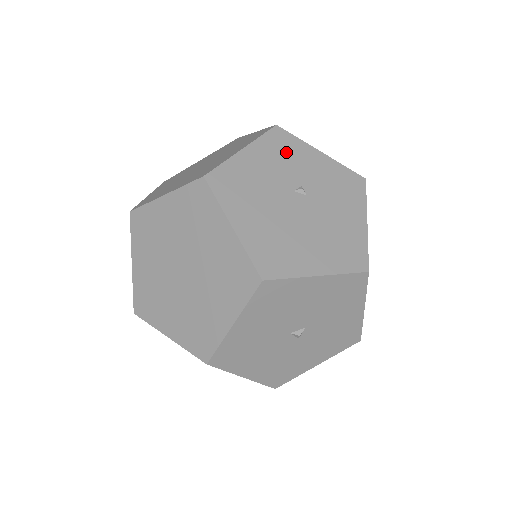
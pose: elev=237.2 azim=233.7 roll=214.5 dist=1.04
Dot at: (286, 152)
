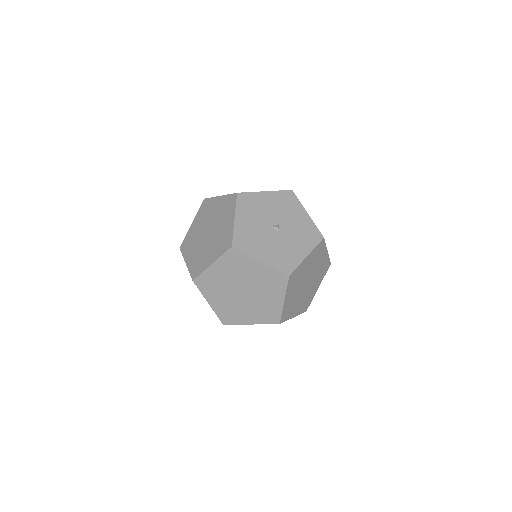
Dot at: occluded
